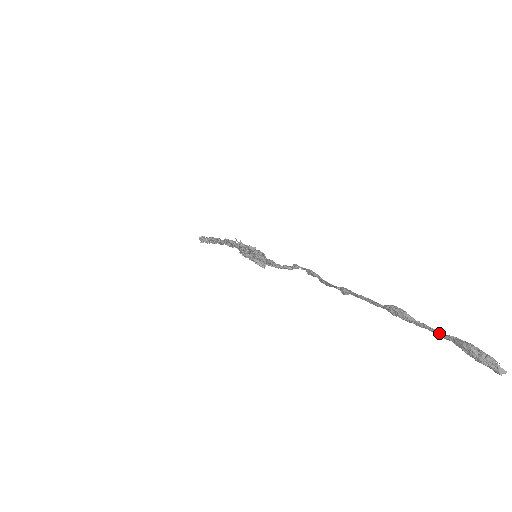
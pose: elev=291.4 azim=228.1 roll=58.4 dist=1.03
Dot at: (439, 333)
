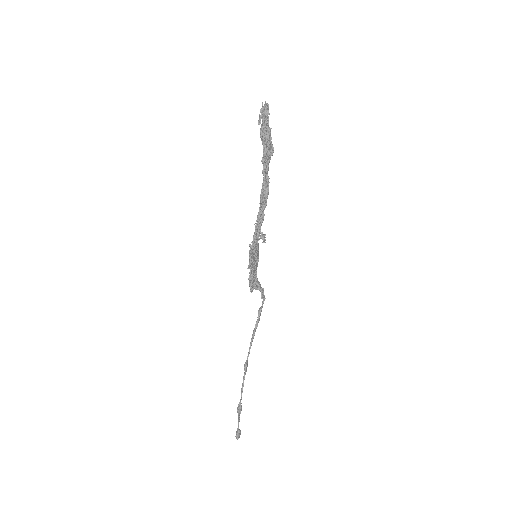
Dot at: (238, 425)
